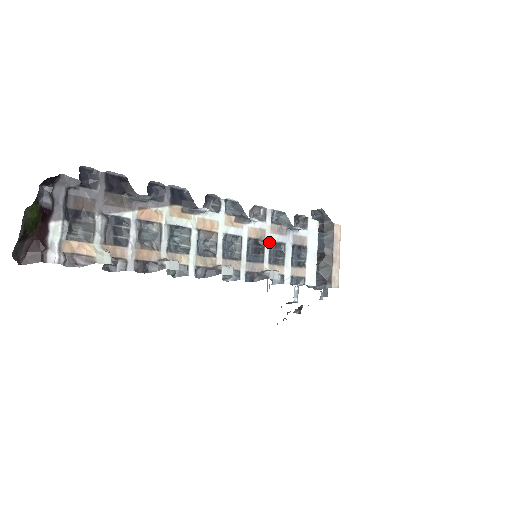
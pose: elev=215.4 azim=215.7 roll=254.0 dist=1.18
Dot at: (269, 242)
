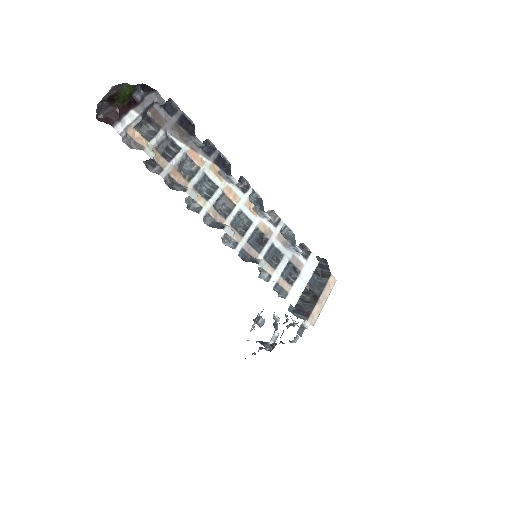
Dot at: (272, 243)
